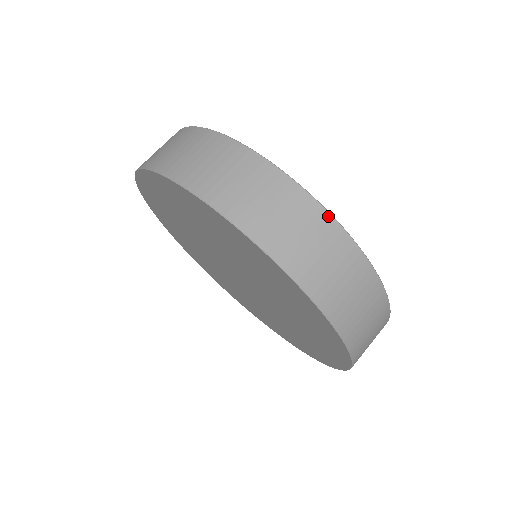
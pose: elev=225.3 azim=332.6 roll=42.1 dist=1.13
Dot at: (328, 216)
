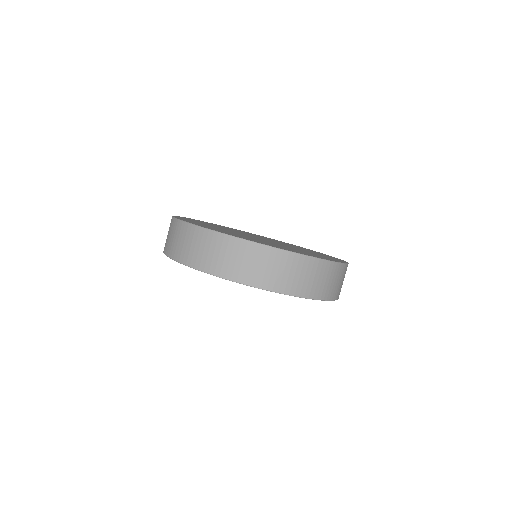
Dot at: (199, 228)
